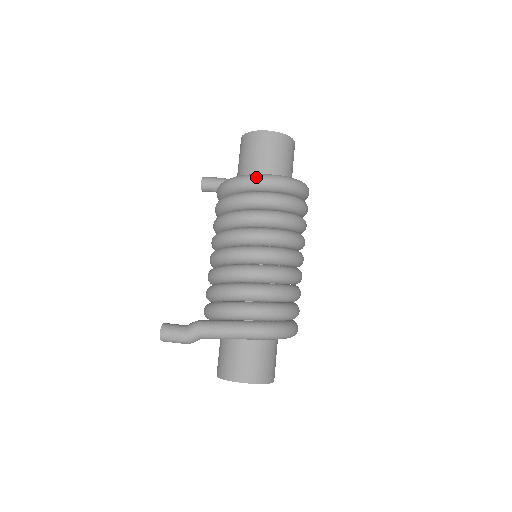
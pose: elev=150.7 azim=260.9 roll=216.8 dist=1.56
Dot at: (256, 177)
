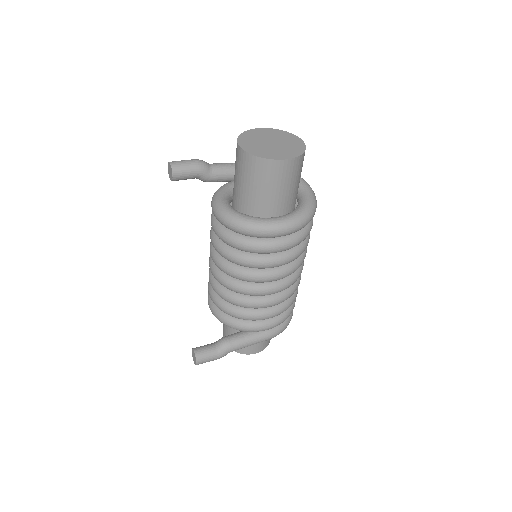
Dot at: (285, 229)
